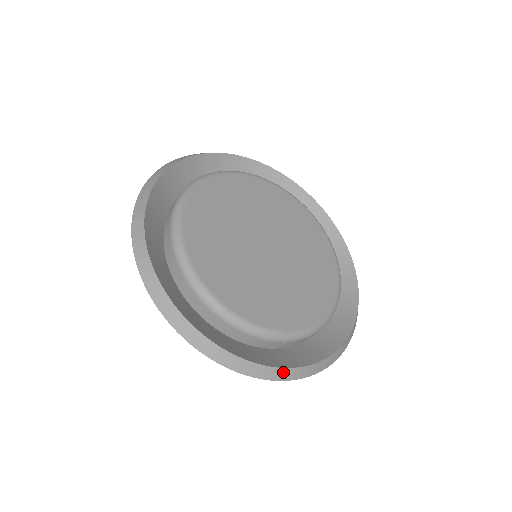
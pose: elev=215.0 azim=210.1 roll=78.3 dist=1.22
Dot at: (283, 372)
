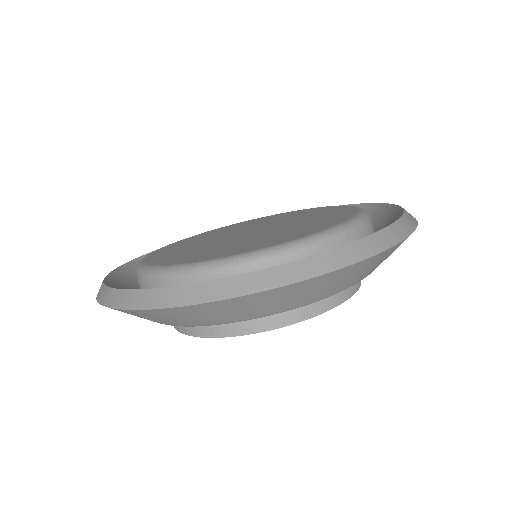
Dot at: (163, 294)
